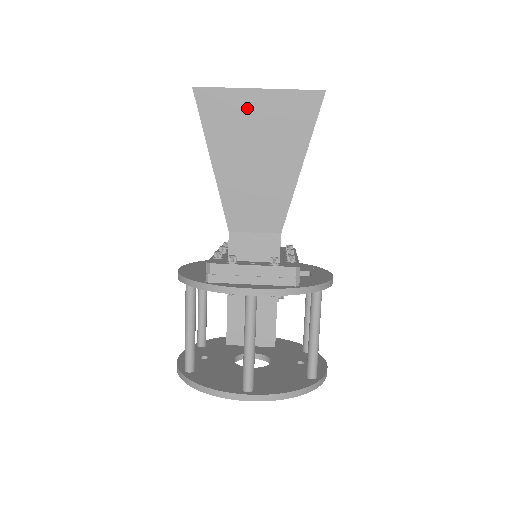
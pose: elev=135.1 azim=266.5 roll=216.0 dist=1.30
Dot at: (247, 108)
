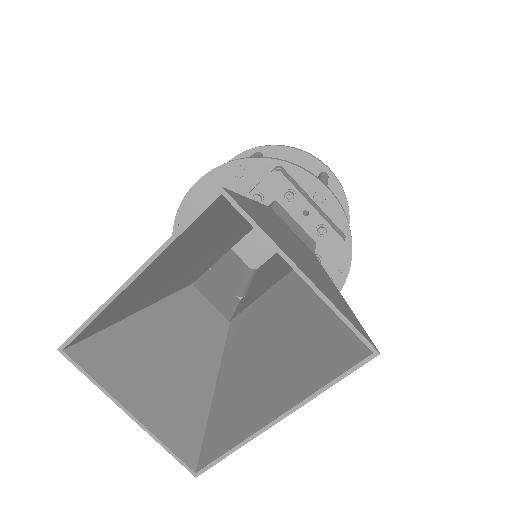
Dot at: (131, 386)
